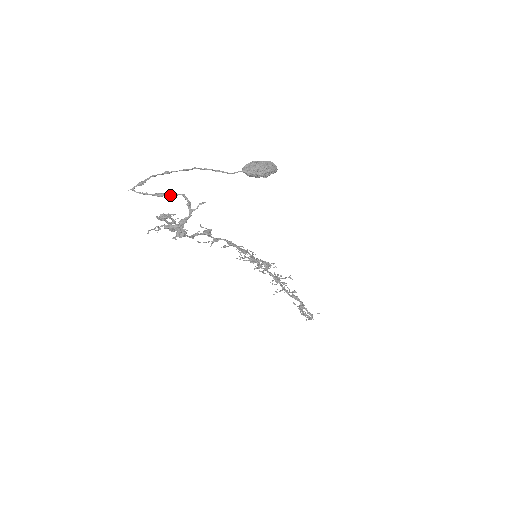
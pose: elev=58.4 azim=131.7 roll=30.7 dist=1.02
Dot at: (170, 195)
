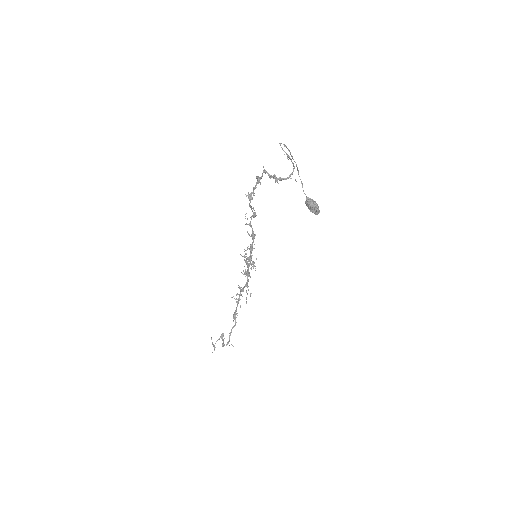
Dot at: occluded
